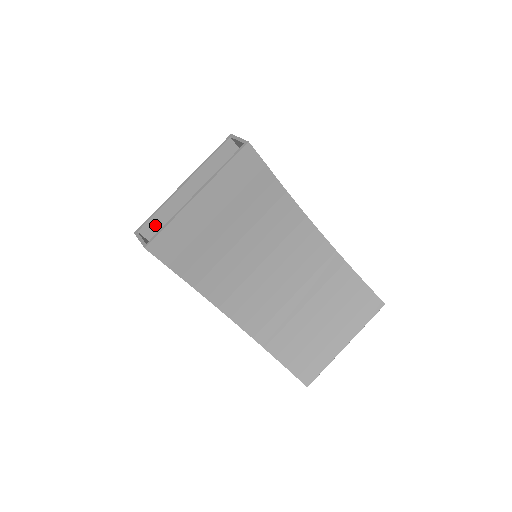
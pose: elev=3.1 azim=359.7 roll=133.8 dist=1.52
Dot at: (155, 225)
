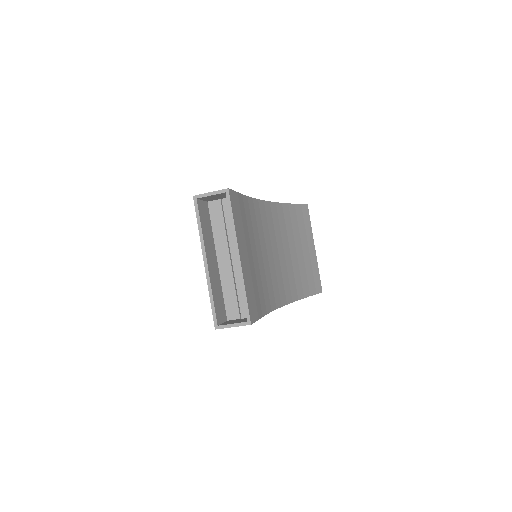
Dot at: (217, 309)
